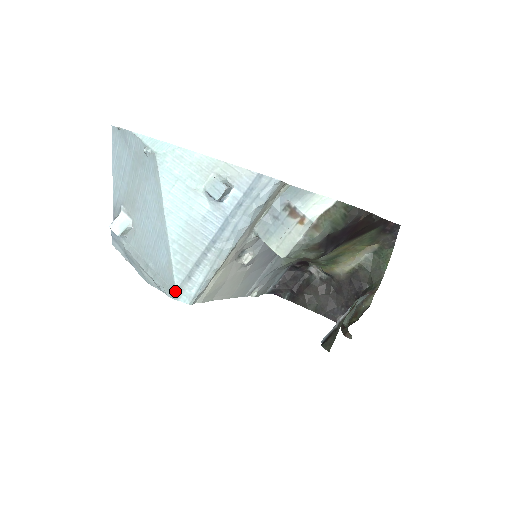
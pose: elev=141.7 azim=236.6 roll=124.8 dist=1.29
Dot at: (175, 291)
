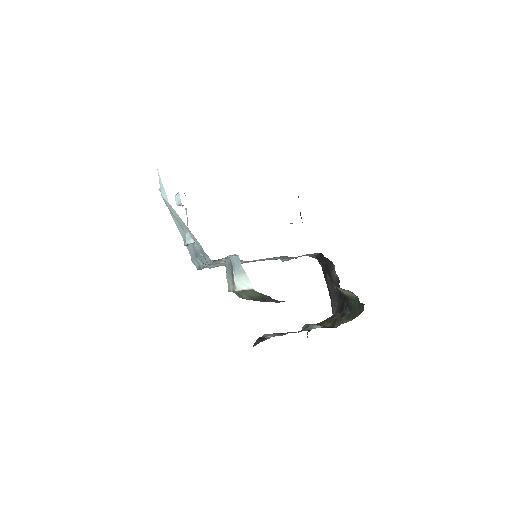
Dot at: occluded
